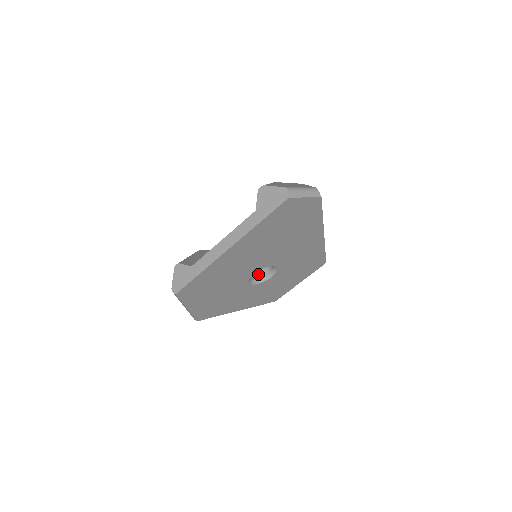
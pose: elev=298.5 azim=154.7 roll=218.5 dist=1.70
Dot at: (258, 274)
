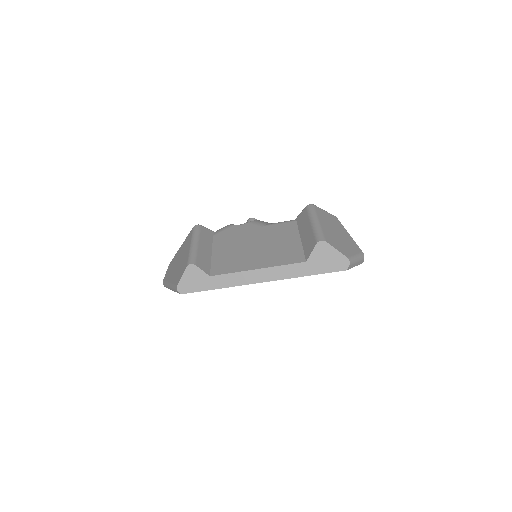
Dot at: occluded
